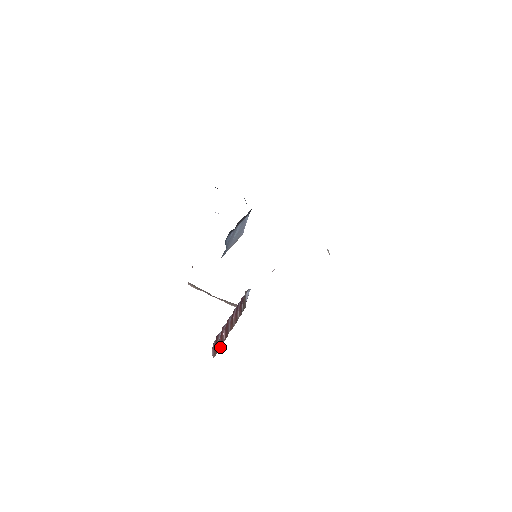
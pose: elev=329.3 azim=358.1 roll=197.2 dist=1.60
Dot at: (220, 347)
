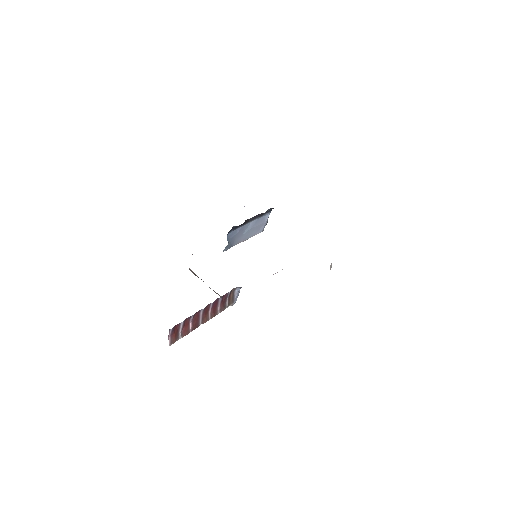
Dot at: (183, 336)
